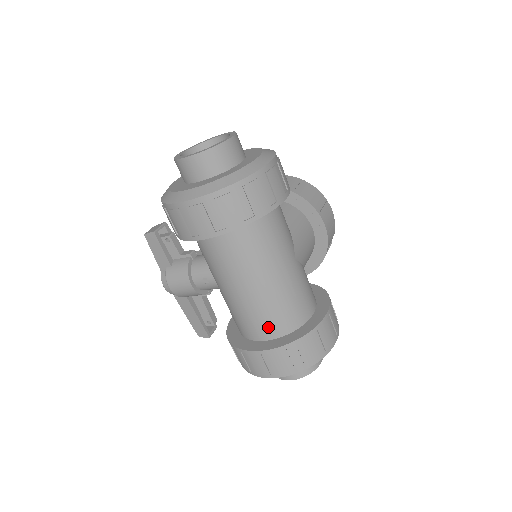
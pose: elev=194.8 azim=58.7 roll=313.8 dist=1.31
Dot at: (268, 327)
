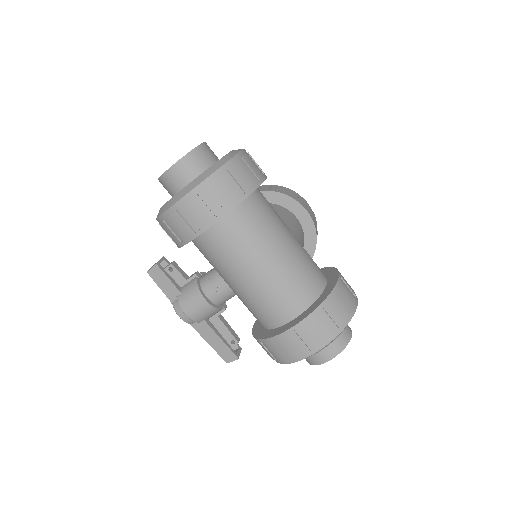
Dot at: (291, 303)
